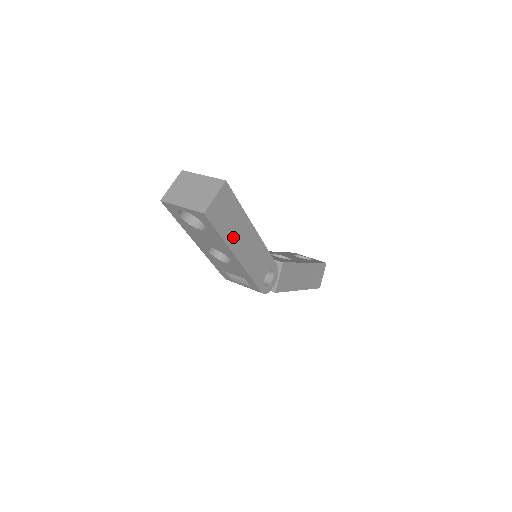
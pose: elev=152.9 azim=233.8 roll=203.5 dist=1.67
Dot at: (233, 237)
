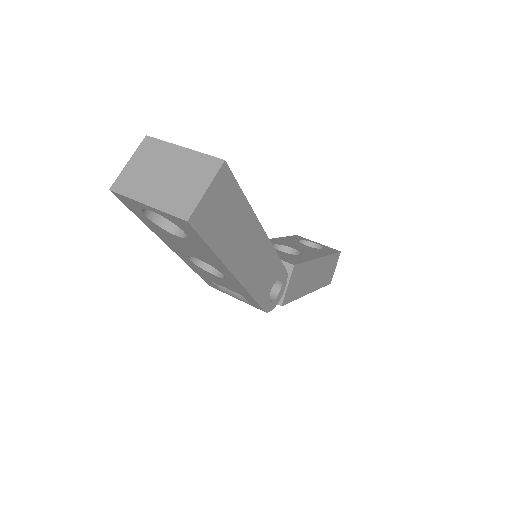
Dot at: (232, 248)
